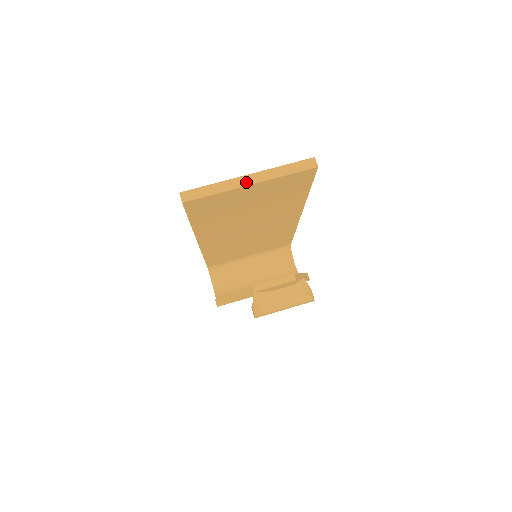
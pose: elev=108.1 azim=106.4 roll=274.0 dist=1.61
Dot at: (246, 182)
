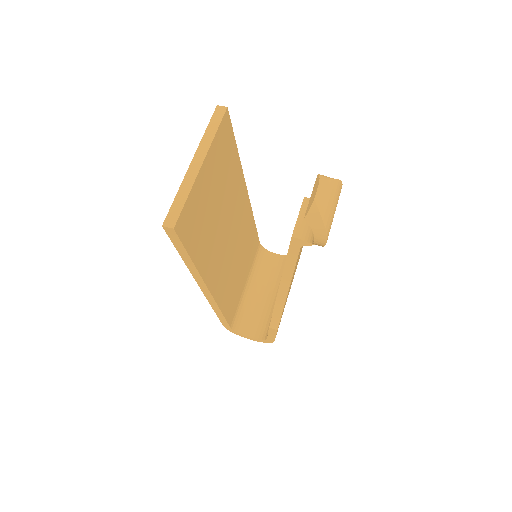
Dot at: (197, 166)
